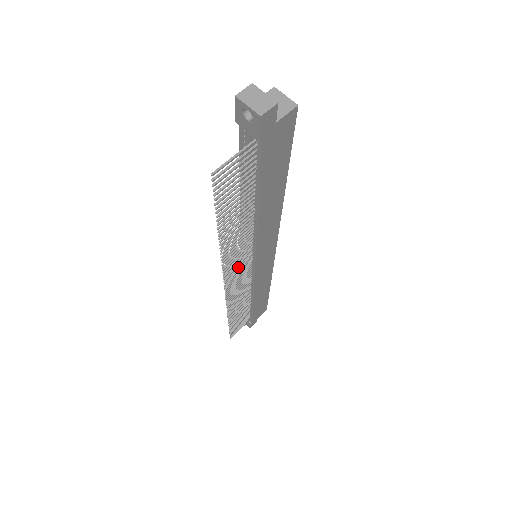
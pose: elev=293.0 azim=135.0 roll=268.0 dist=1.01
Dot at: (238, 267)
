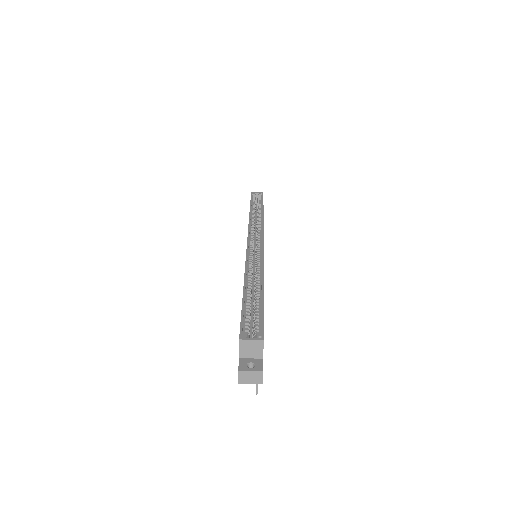
Dot at: occluded
